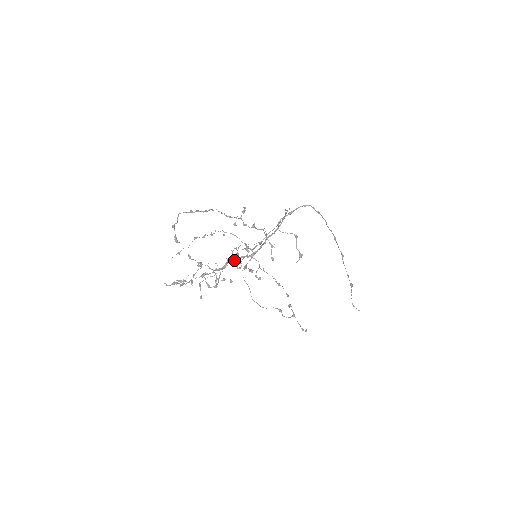
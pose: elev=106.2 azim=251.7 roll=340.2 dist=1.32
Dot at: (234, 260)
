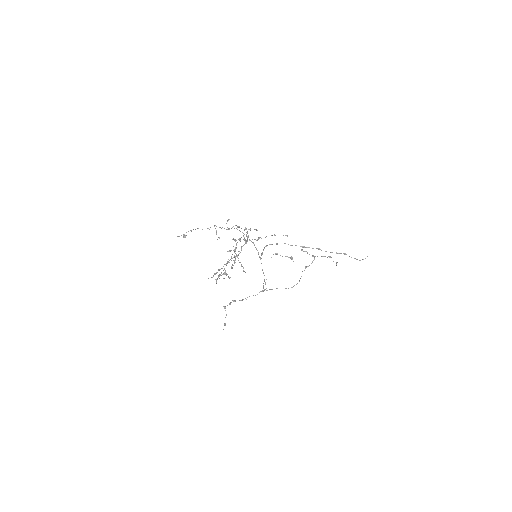
Dot at: occluded
